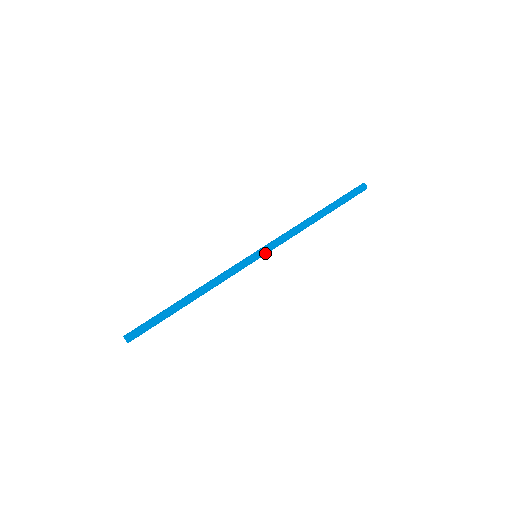
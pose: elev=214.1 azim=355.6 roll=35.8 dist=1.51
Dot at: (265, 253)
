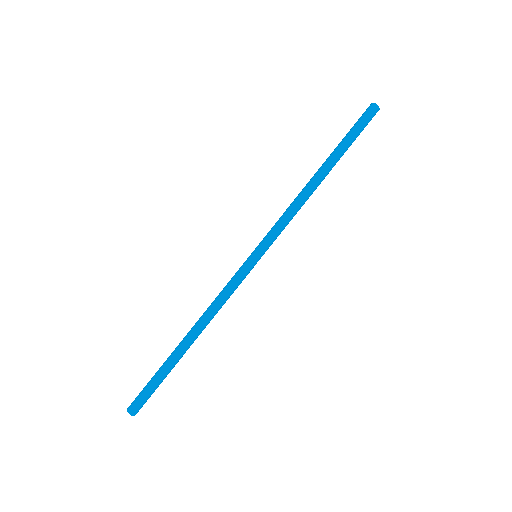
Dot at: (265, 248)
